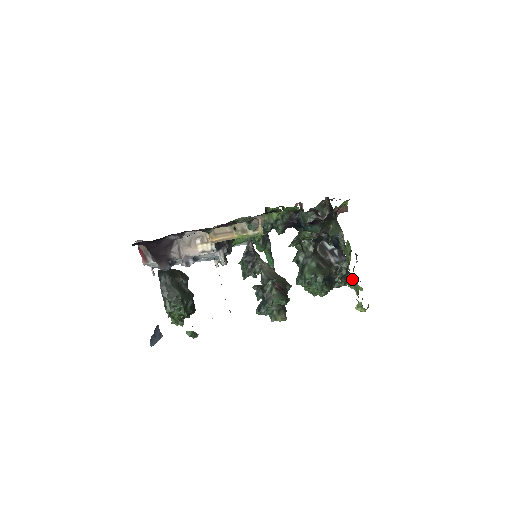
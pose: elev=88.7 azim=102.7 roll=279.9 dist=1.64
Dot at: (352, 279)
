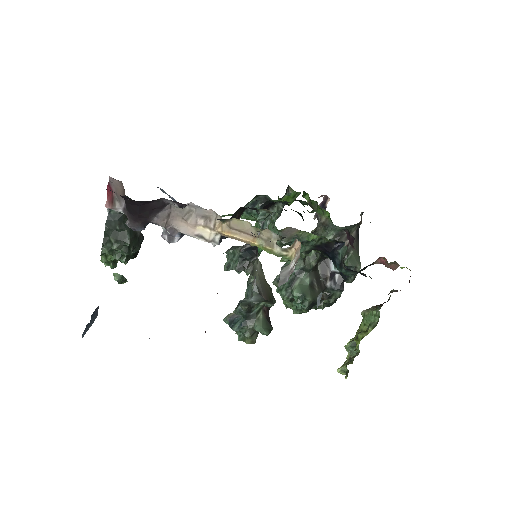
Dot at: (353, 343)
